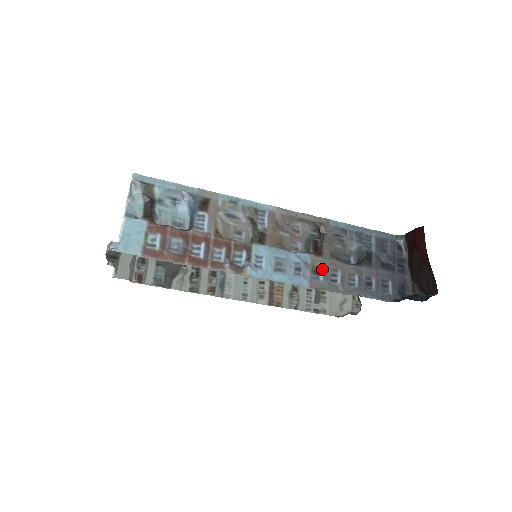
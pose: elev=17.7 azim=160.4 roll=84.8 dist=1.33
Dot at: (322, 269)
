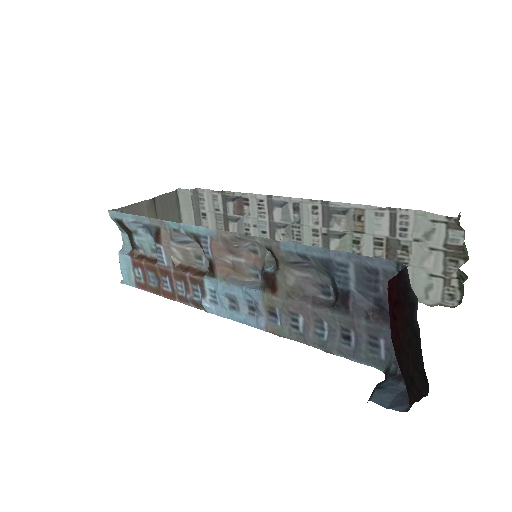
Dot at: (278, 311)
